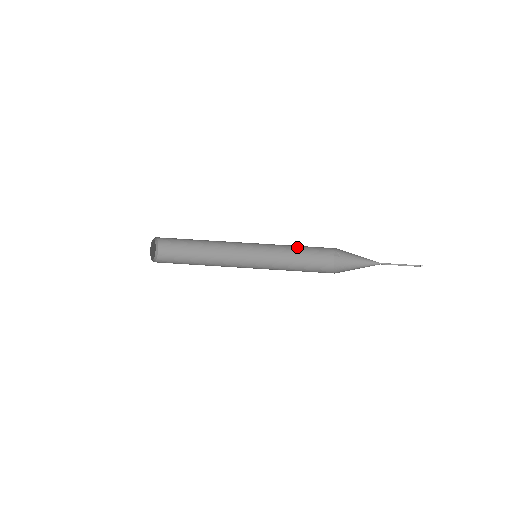
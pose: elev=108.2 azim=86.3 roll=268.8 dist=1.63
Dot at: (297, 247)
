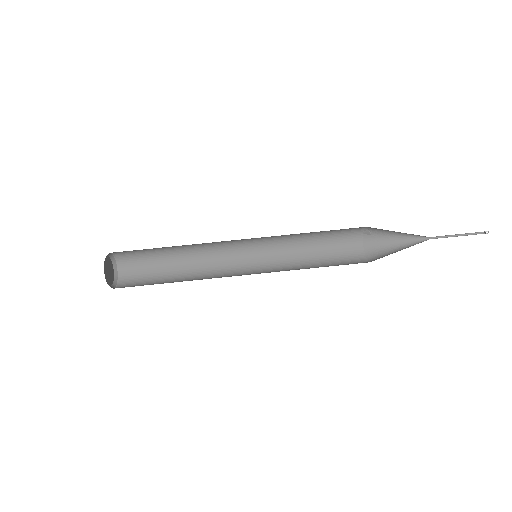
Dot at: (311, 232)
